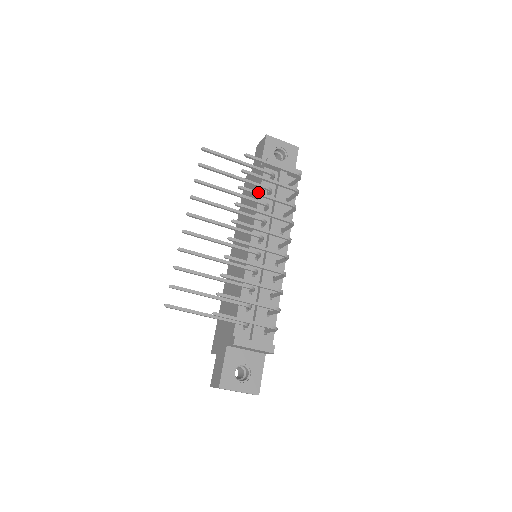
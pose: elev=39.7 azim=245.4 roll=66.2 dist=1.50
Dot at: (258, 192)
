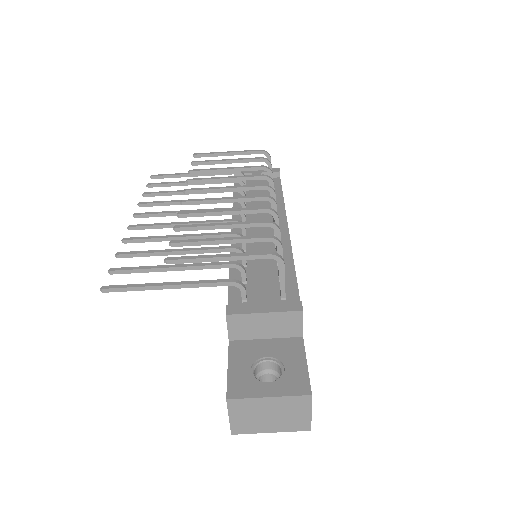
Dot at: (214, 169)
